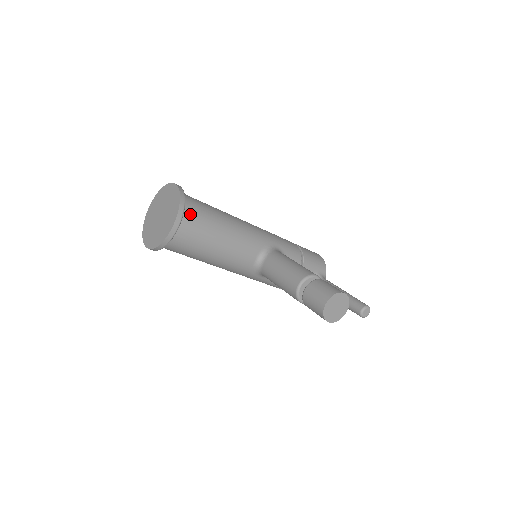
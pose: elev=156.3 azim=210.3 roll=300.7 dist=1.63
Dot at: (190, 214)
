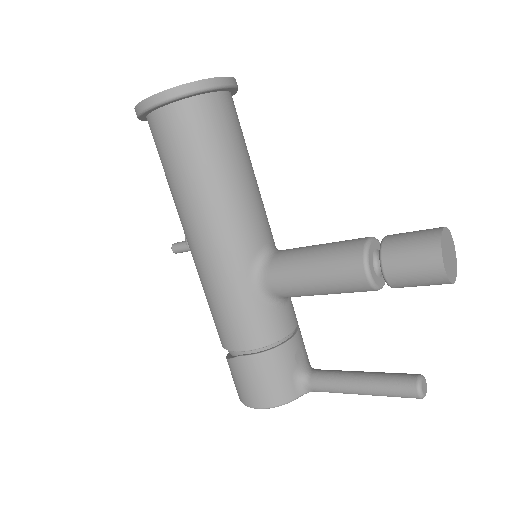
Dot at: occluded
